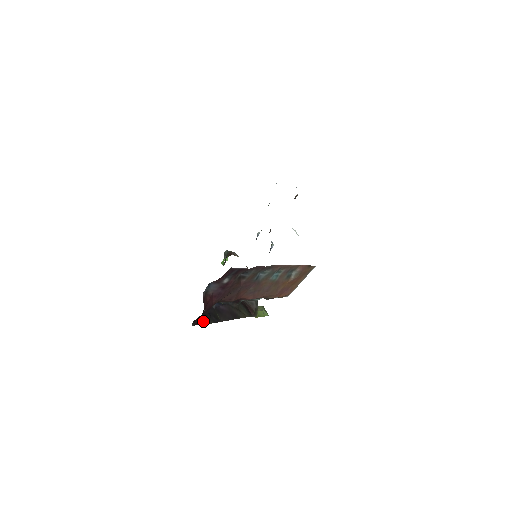
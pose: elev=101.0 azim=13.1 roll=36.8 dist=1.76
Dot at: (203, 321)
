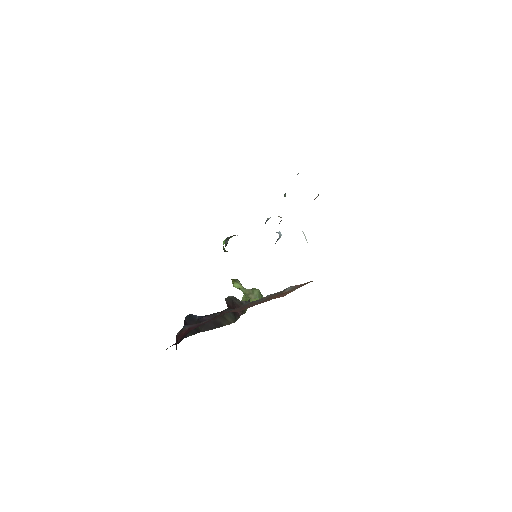
Dot at: (179, 341)
